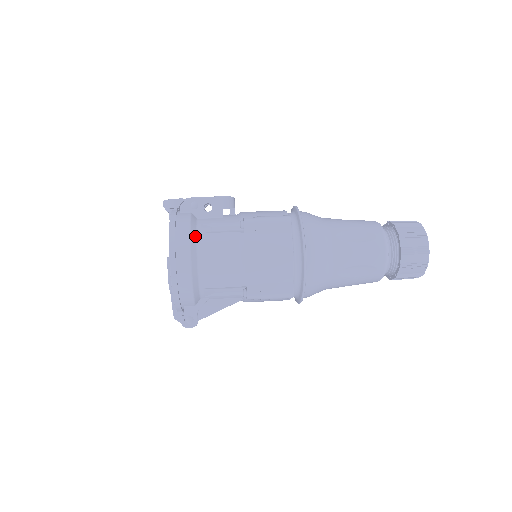
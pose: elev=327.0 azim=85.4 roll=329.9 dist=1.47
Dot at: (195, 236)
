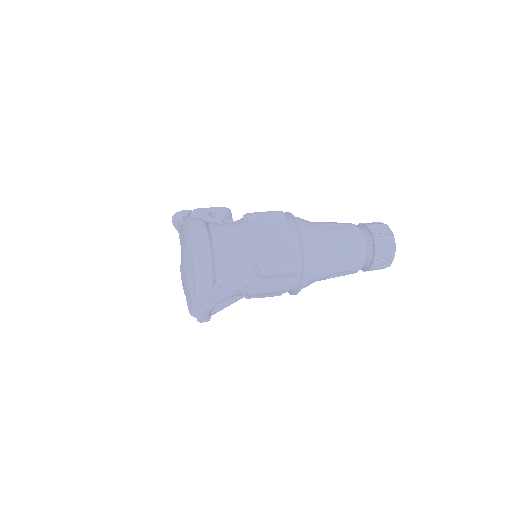
Dot at: (208, 226)
